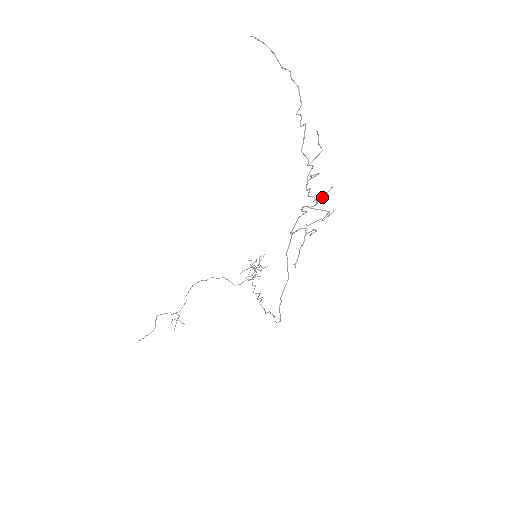
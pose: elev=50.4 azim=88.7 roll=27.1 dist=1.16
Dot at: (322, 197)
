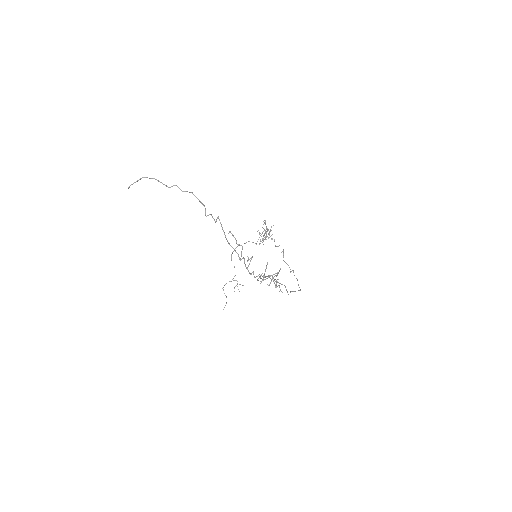
Dot at: (264, 276)
